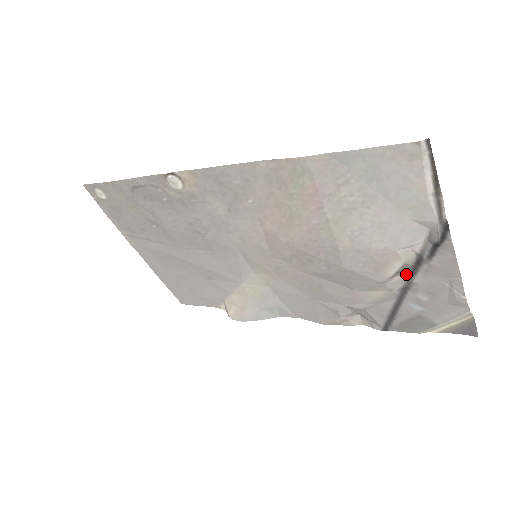
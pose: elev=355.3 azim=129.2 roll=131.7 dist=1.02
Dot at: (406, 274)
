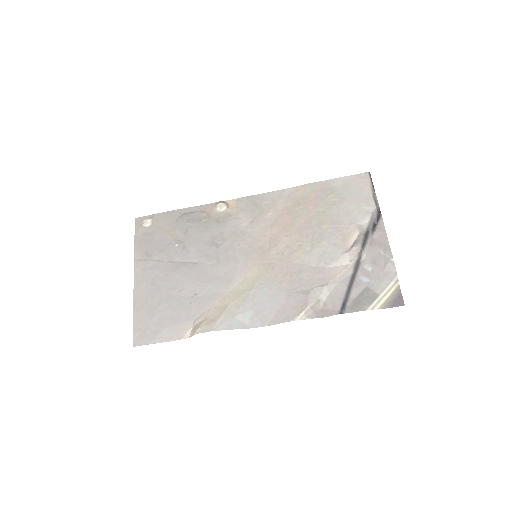
Dot at: (360, 246)
